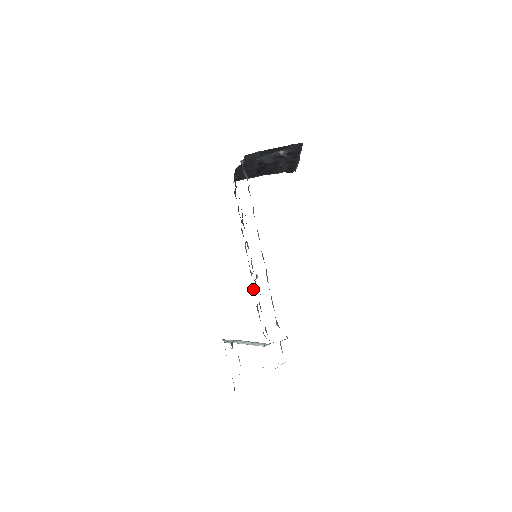
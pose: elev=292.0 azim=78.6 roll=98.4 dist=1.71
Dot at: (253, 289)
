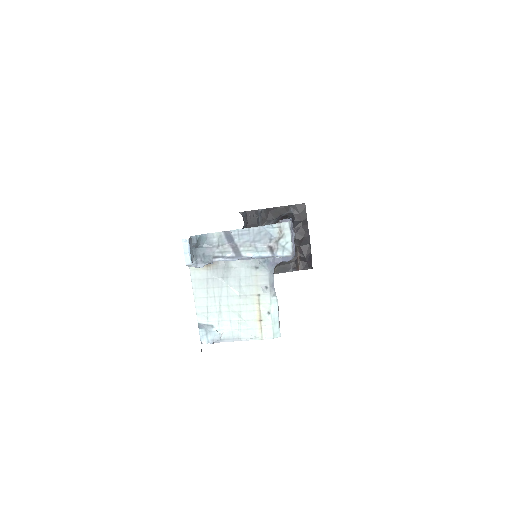
Dot at: occluded
